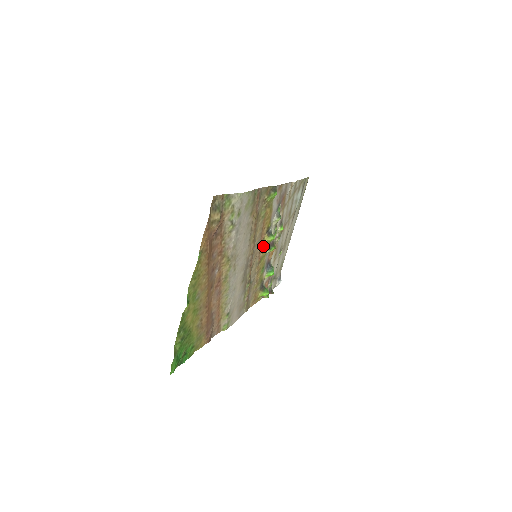
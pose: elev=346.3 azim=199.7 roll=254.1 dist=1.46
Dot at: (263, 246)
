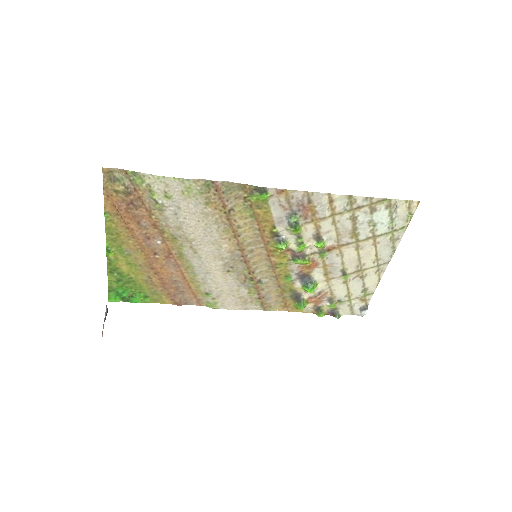
Dot at: (274, 251)
